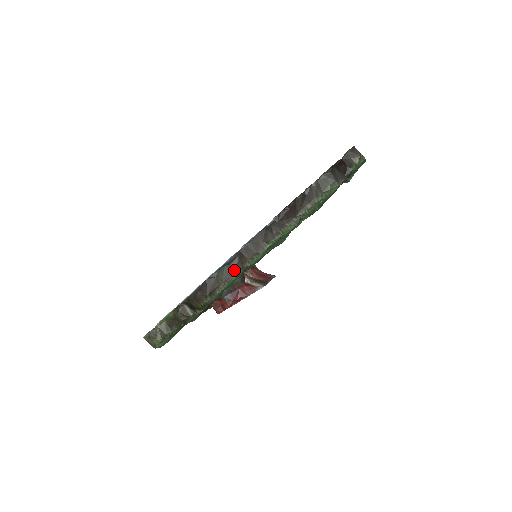
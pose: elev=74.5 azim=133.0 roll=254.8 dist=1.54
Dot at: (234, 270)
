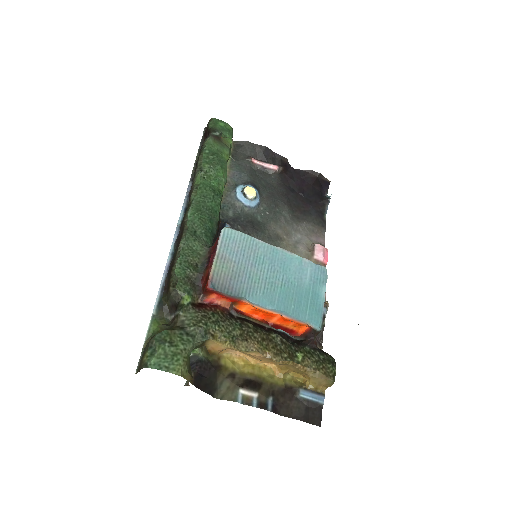
Dot at: (181, 239)
